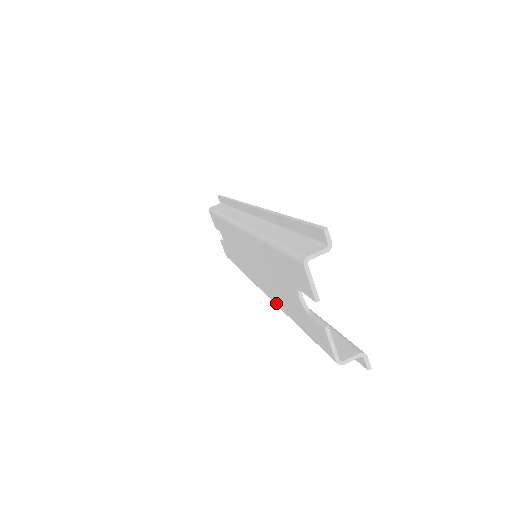
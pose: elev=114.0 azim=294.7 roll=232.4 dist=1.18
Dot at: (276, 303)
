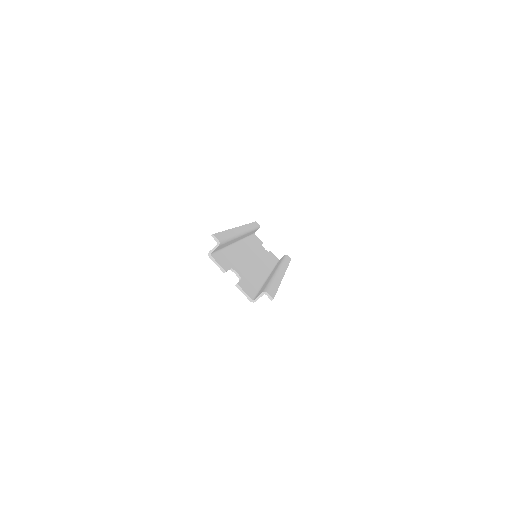
Dot at: occluded
